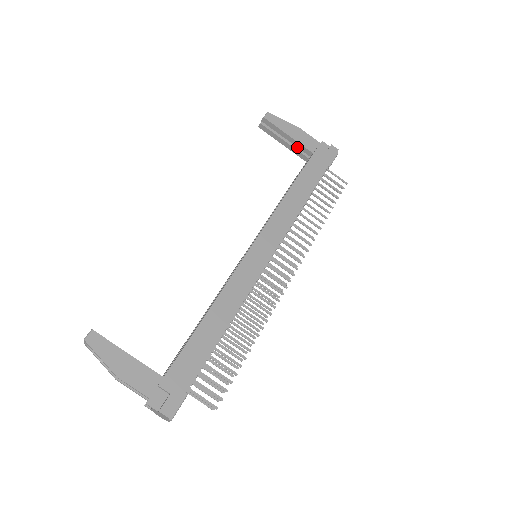
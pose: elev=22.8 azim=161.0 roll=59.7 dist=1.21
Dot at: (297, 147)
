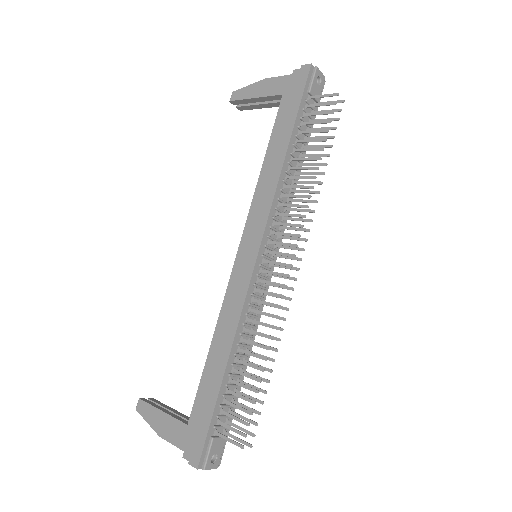
Dot at: occluded
